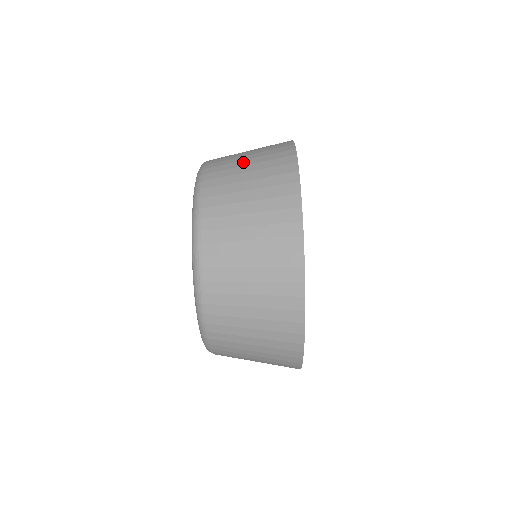
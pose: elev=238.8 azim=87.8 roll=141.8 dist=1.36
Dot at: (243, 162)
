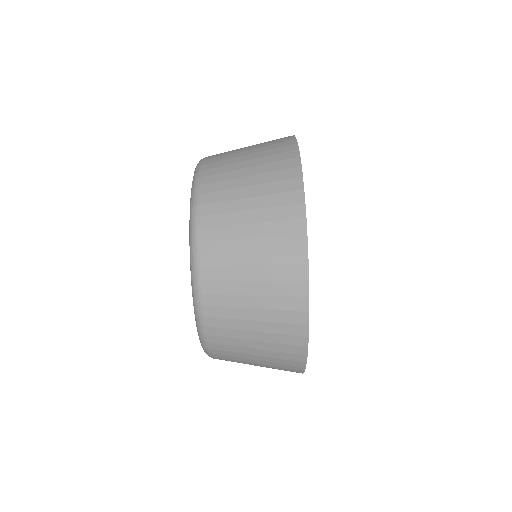
Dot at: occluded
